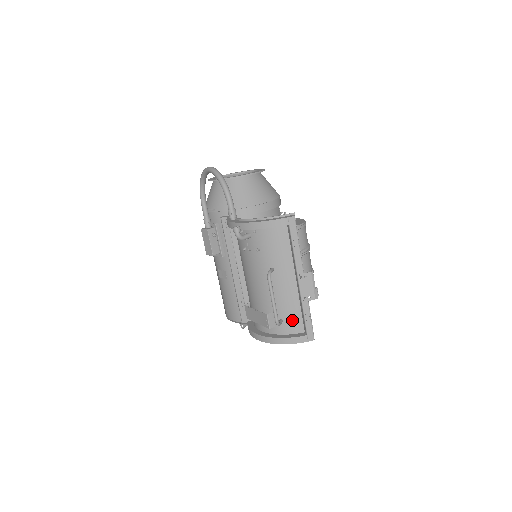
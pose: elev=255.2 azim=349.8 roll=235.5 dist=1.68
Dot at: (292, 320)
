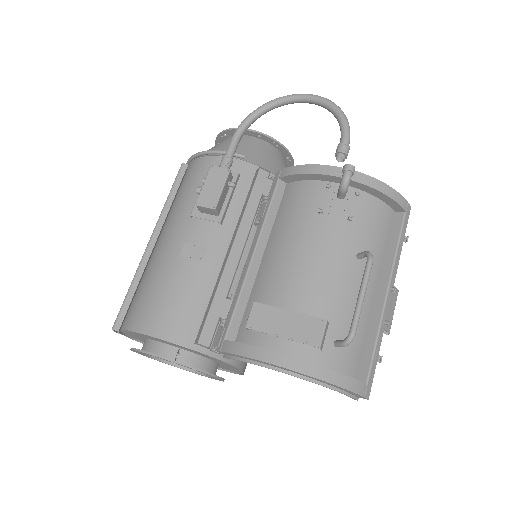
Dot at: (351, 350)
